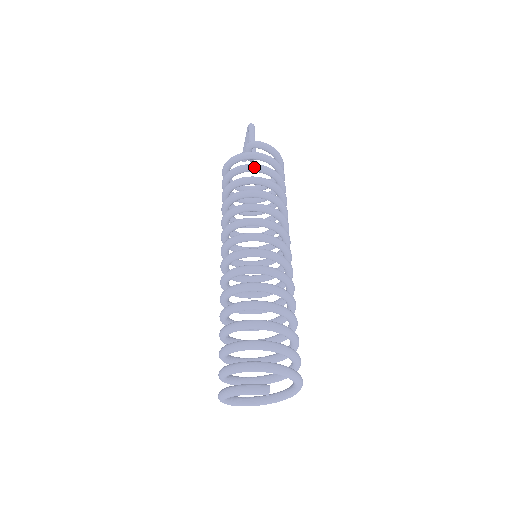
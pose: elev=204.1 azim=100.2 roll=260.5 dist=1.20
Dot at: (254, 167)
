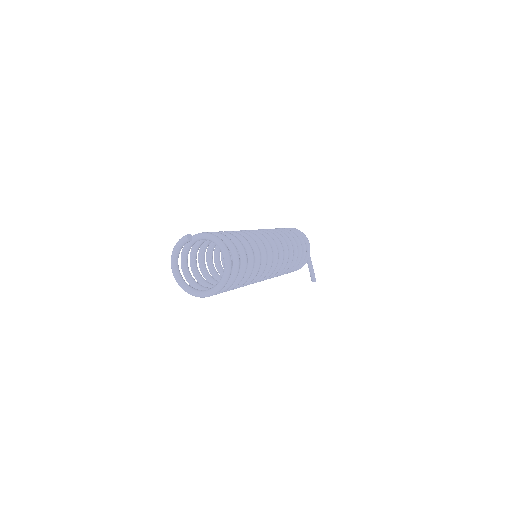
Dot at: occluded
